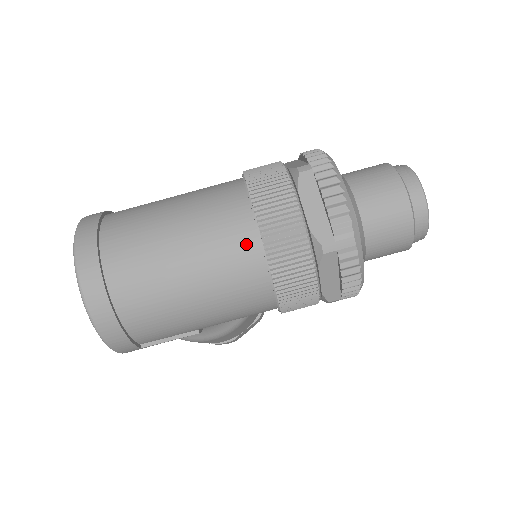
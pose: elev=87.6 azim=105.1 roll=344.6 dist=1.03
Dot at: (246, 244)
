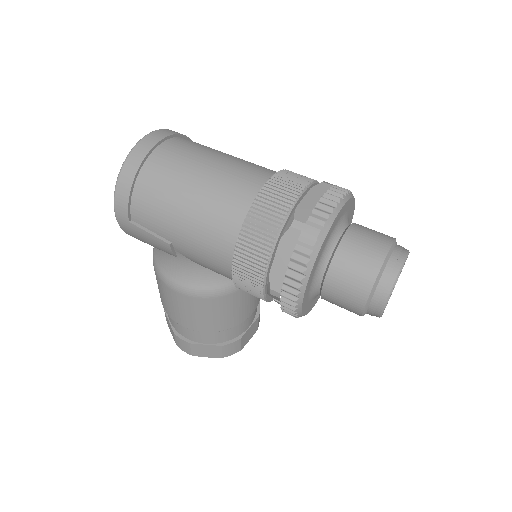
Dot at: (249, 189)
